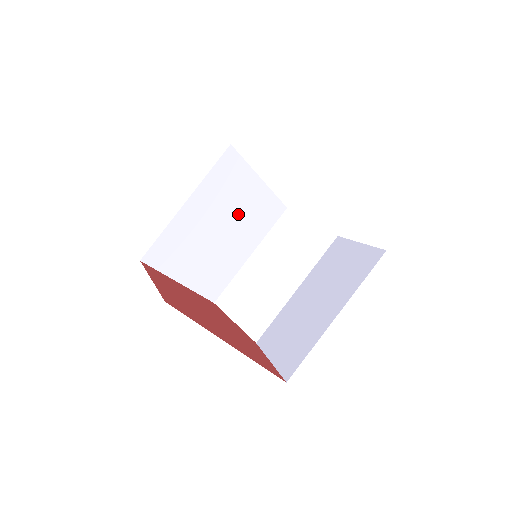
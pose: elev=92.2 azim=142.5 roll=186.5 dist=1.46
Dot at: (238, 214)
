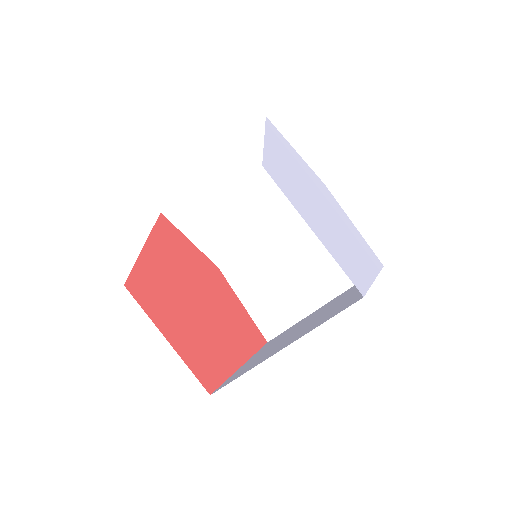
Dot at: occluded
